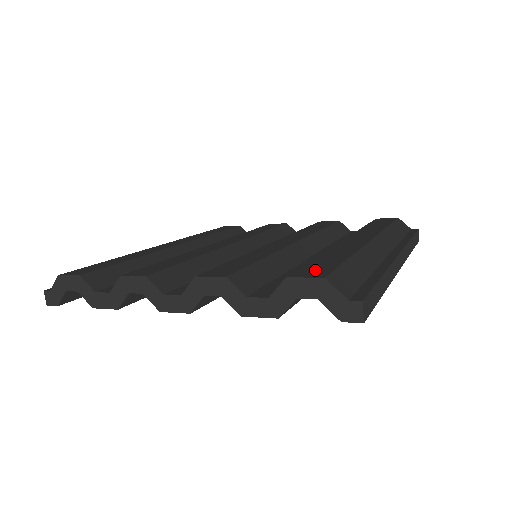
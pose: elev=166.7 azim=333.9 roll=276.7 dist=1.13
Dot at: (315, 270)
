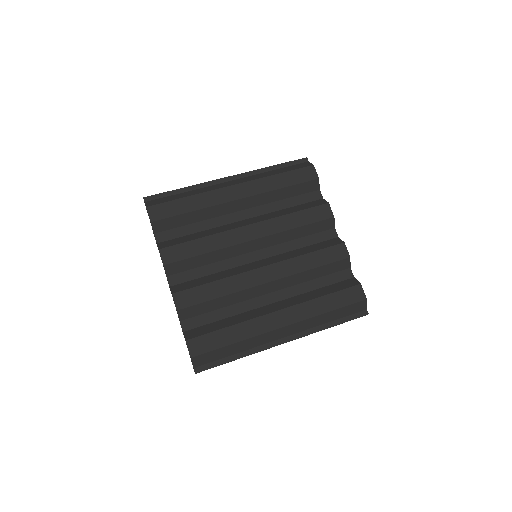
Dot at: (201, 345)
